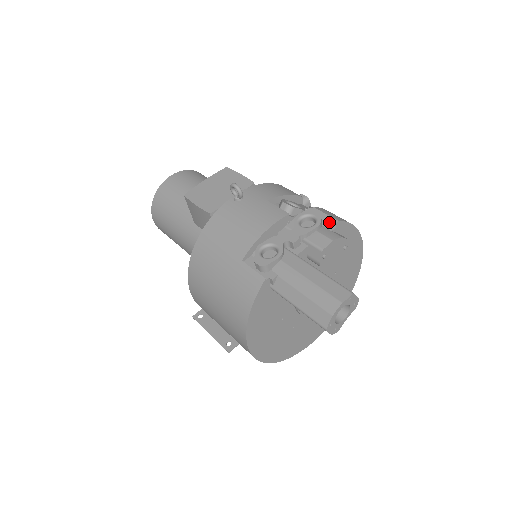
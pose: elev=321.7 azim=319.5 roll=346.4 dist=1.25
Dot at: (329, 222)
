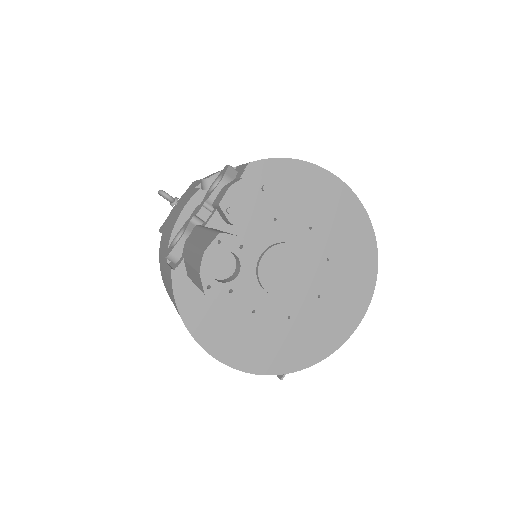
Dot at: (241, 171)
